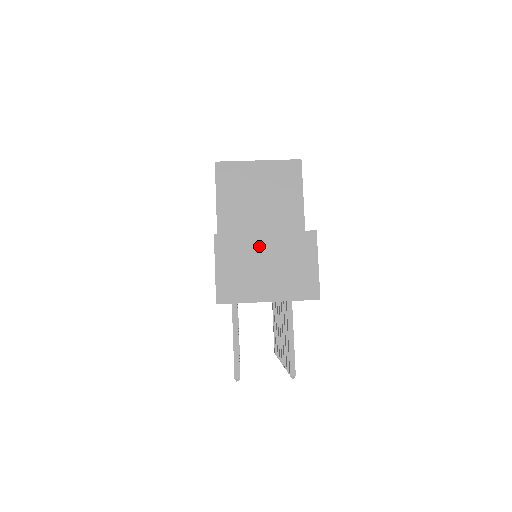
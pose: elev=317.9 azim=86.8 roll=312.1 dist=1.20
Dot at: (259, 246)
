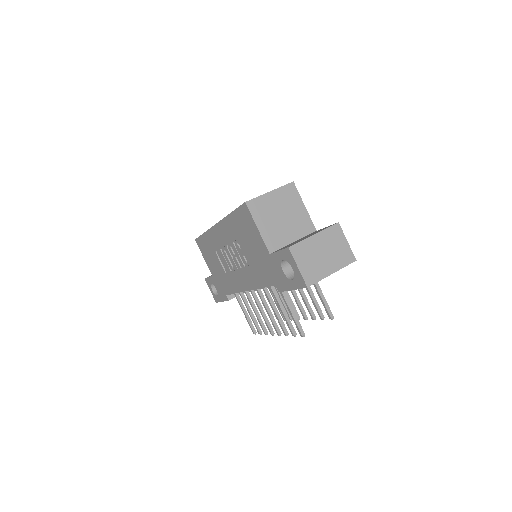
Dot at: (314, 244)
